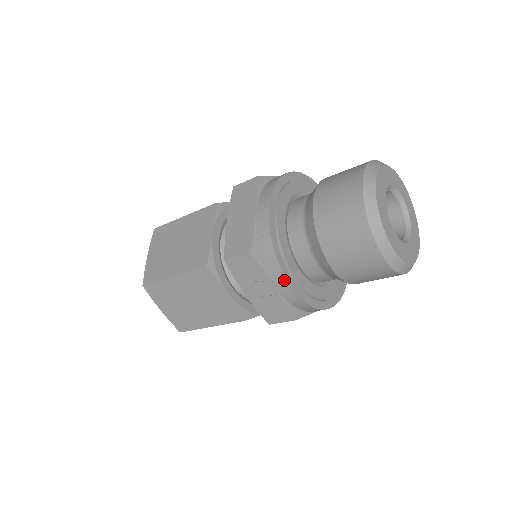
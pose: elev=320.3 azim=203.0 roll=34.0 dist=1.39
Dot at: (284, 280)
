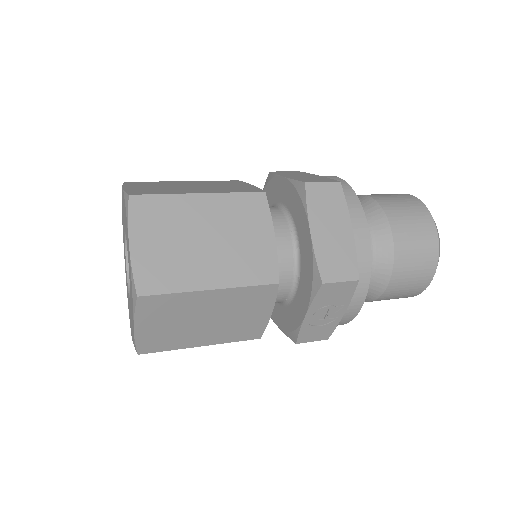
Dot at: (360, 306)
